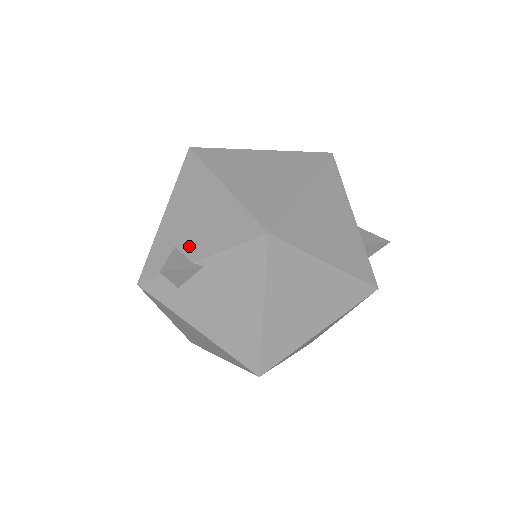
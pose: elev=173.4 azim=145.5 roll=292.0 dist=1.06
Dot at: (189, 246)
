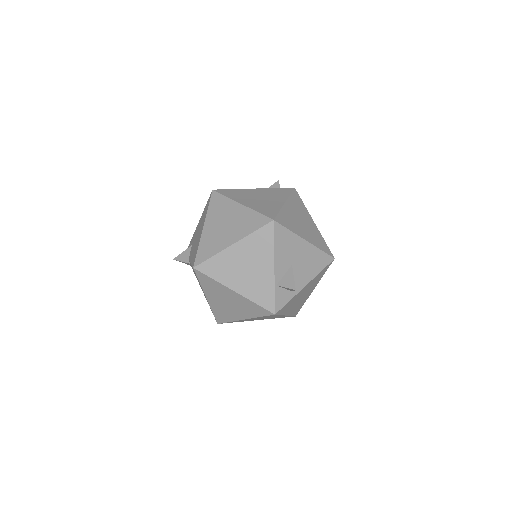
Dot at: (191, 250)
